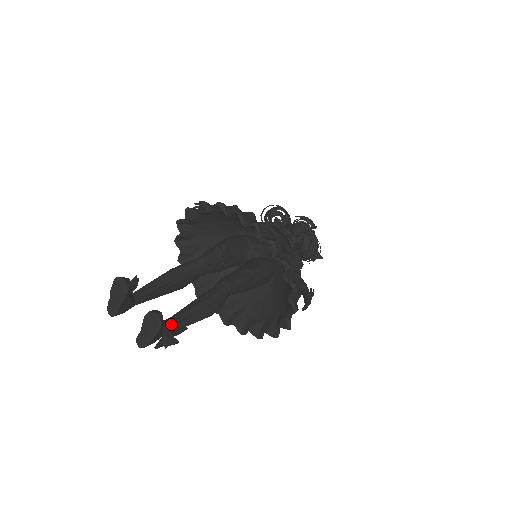
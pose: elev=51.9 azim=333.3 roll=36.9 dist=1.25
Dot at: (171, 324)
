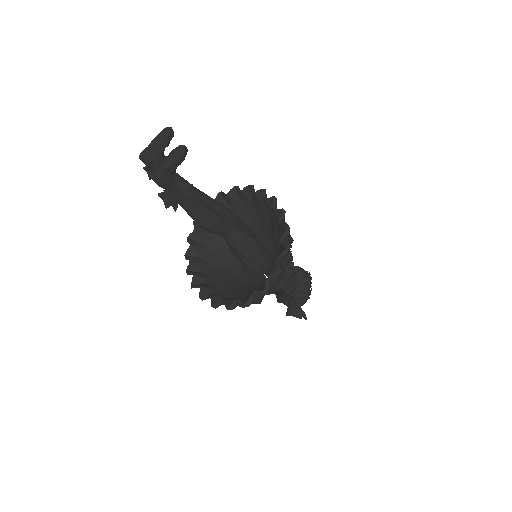
Dot at: (182, 187)
